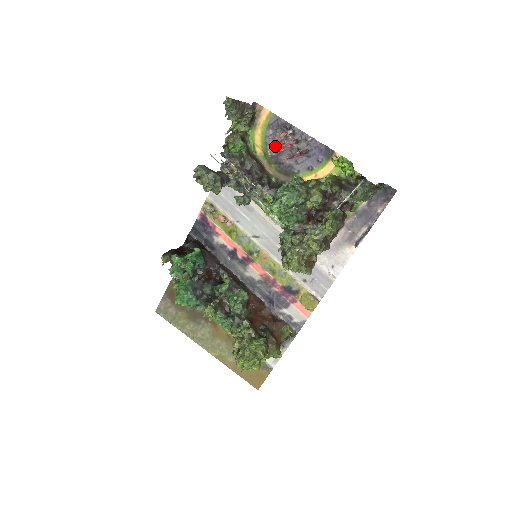
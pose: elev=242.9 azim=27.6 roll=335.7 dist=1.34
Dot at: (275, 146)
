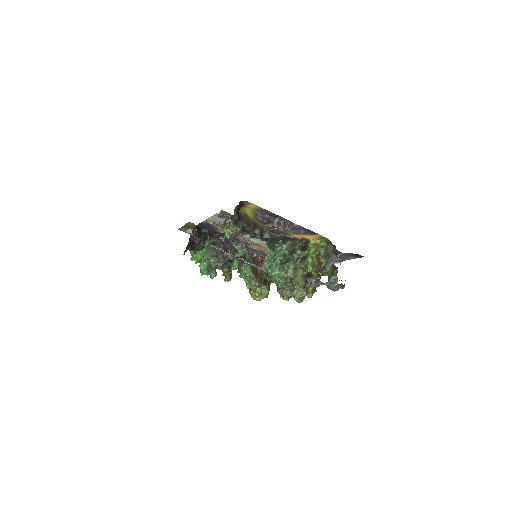
Dot at: (265, 218)
